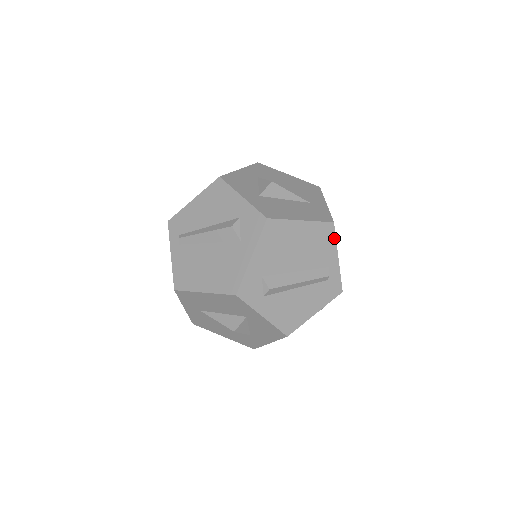
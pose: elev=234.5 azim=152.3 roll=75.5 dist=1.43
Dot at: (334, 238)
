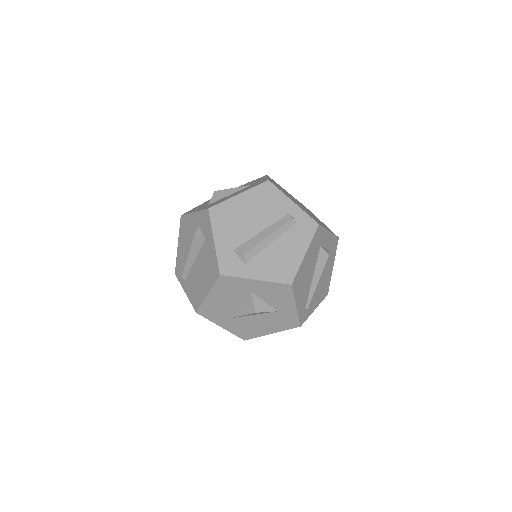
Dot at: (277, 190)
